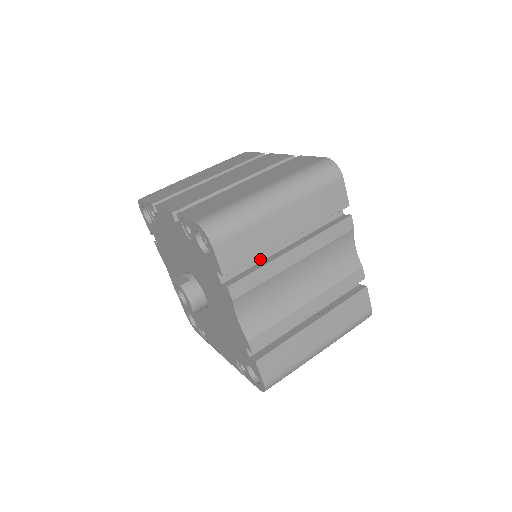
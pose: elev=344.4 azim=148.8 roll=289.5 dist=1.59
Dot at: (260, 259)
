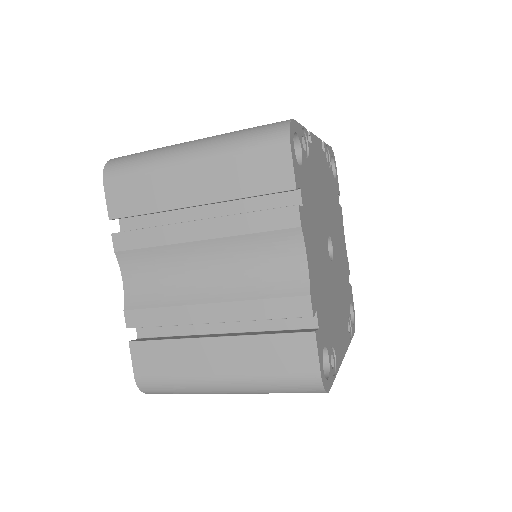
Dot at: (168, 223)
